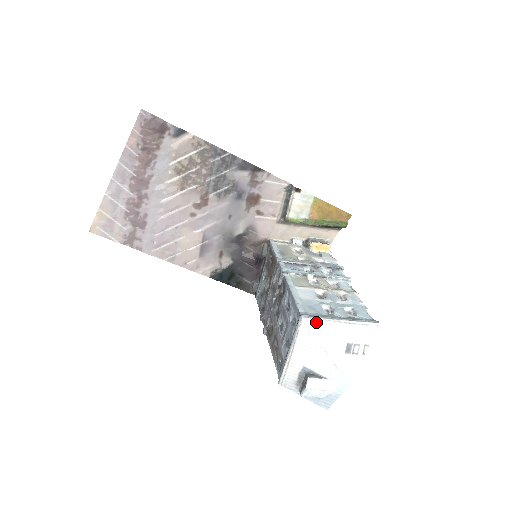
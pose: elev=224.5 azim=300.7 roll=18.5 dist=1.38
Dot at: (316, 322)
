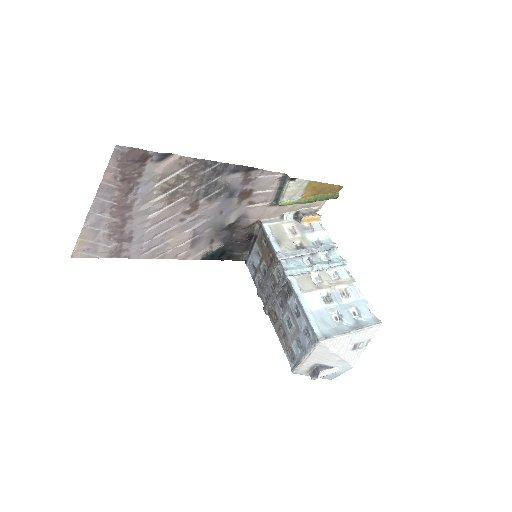
Dot at: (331, 340)
